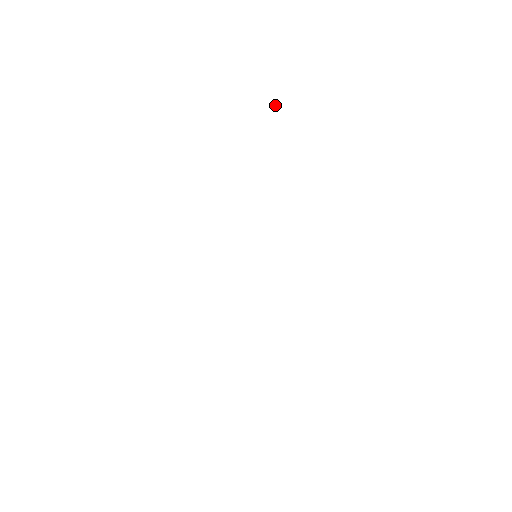
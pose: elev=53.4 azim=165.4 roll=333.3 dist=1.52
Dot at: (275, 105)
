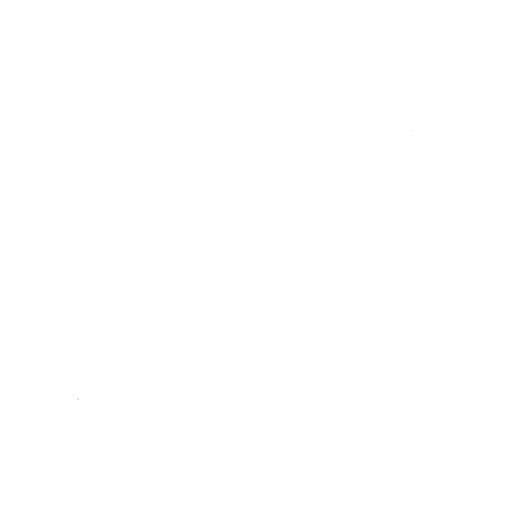
Dot at: occluded
